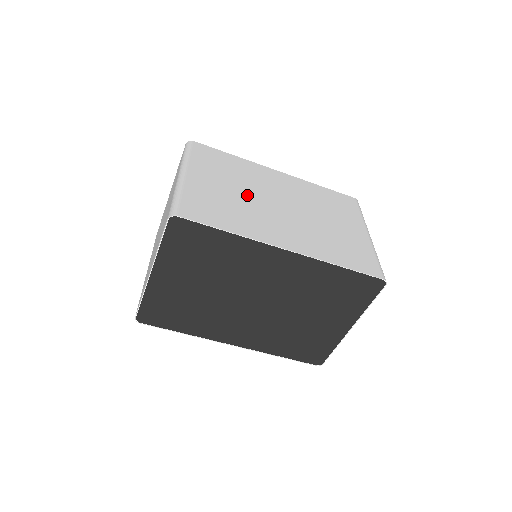
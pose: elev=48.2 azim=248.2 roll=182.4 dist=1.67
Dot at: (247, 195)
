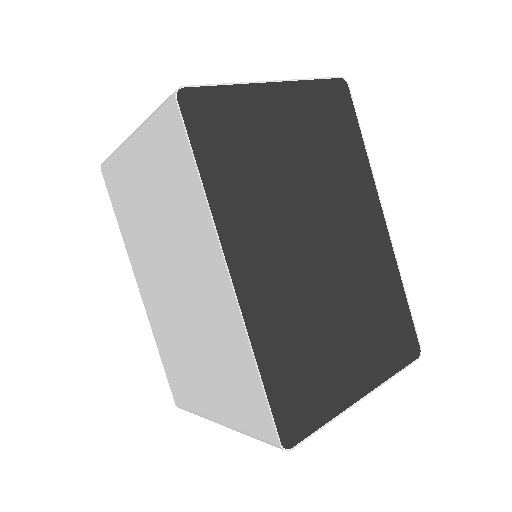
Dot at: occluded
